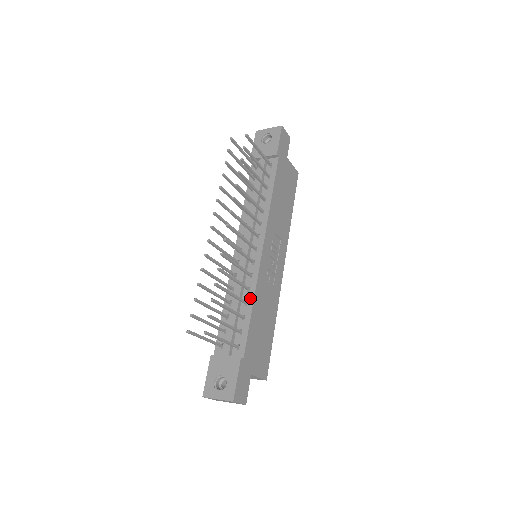
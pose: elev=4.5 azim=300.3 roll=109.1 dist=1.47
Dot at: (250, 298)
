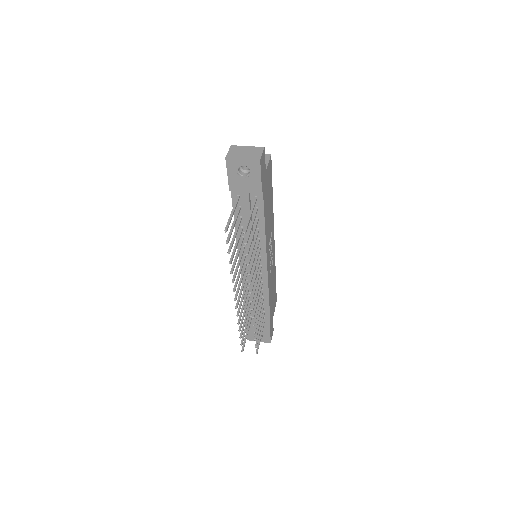
Dot at: (265, 296)
